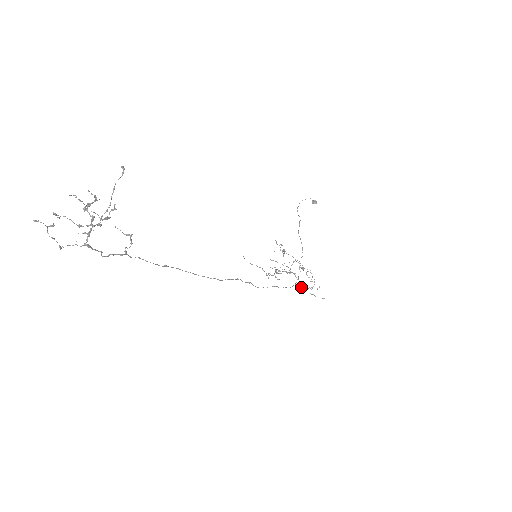
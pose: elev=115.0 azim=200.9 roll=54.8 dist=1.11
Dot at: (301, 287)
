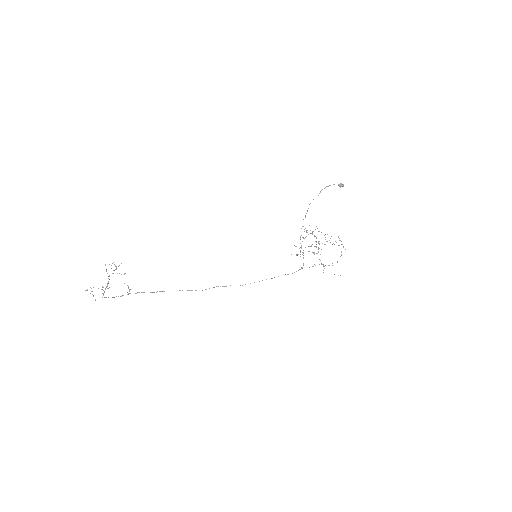
Dot at: (321, 264)
